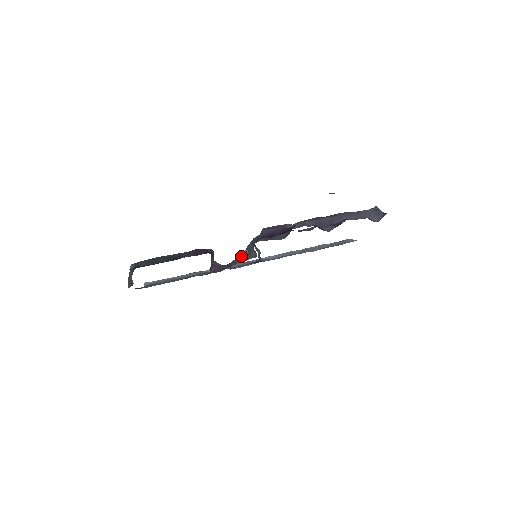
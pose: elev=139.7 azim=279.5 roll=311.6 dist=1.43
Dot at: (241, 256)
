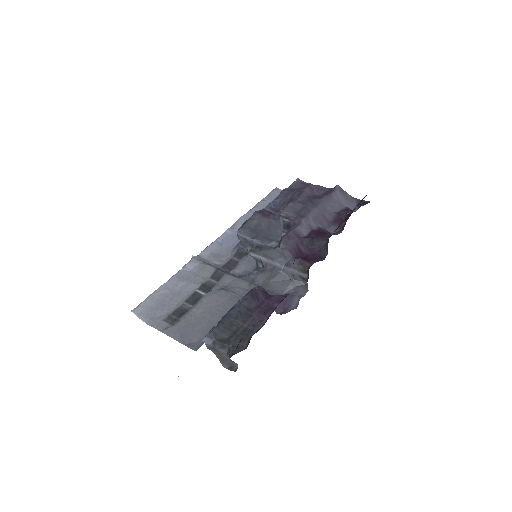
Dot at: (280, 280)
